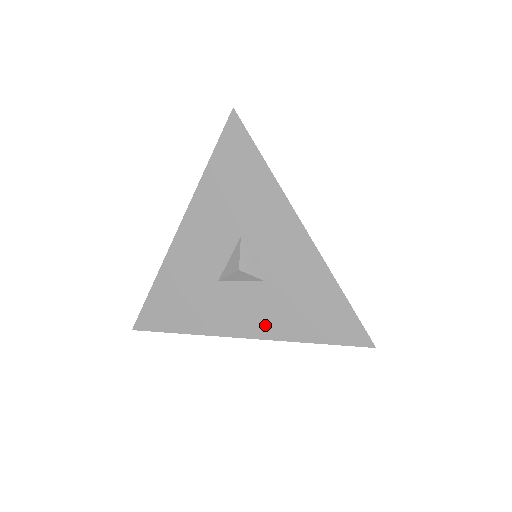
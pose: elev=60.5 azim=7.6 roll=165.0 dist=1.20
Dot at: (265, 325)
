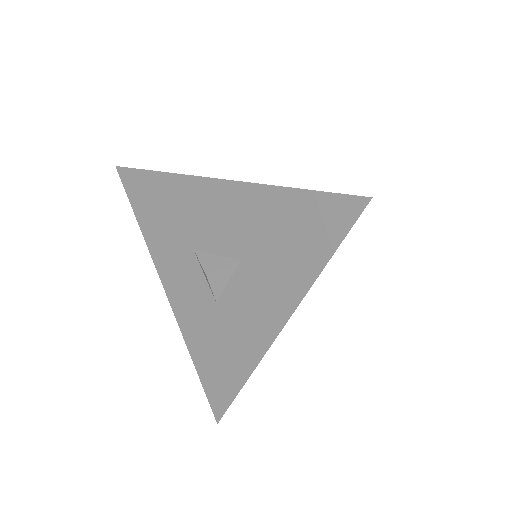
Dot at: (184, 312)
